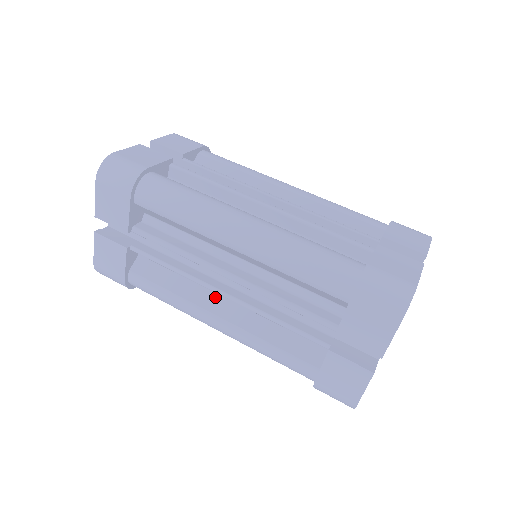
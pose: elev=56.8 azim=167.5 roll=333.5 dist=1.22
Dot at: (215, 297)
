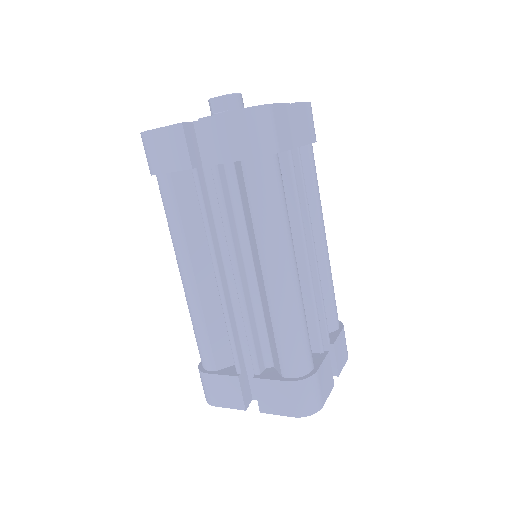
Dot at: (207, 262)
